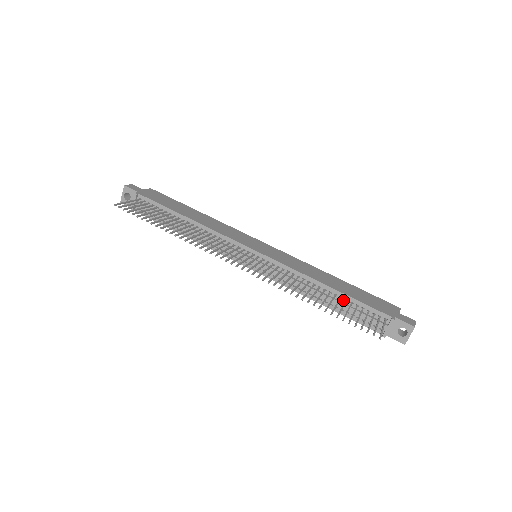
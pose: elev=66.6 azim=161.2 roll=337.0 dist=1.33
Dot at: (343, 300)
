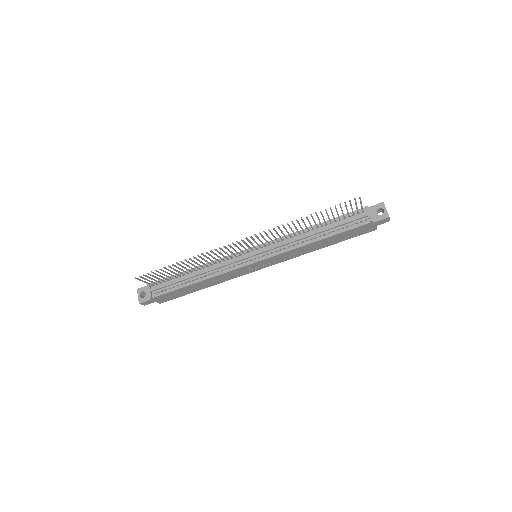
Dot at: (329, 225)
